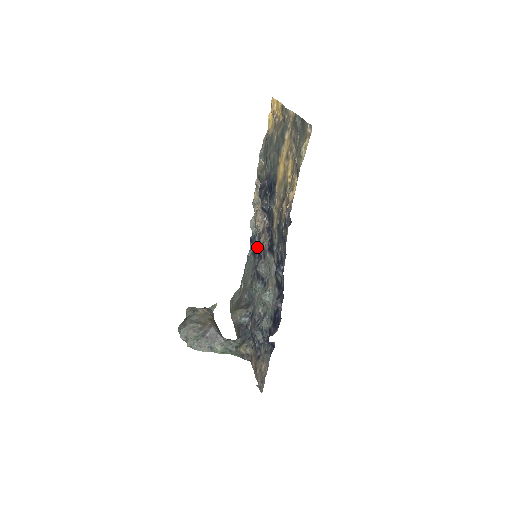
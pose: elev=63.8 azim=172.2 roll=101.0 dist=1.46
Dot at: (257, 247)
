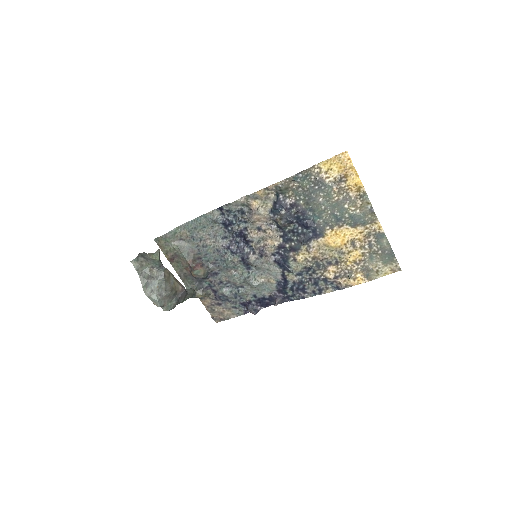
Dot at: (237, 227)
